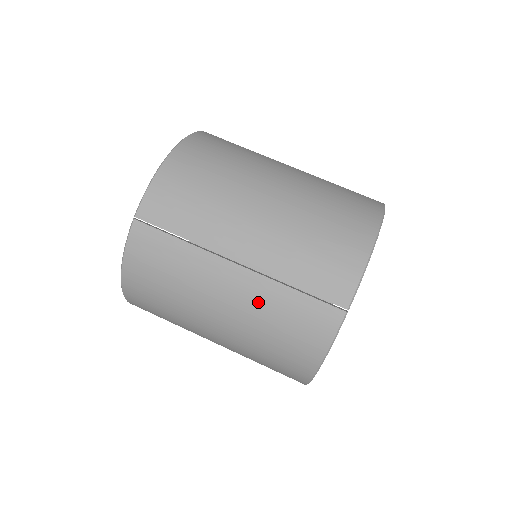
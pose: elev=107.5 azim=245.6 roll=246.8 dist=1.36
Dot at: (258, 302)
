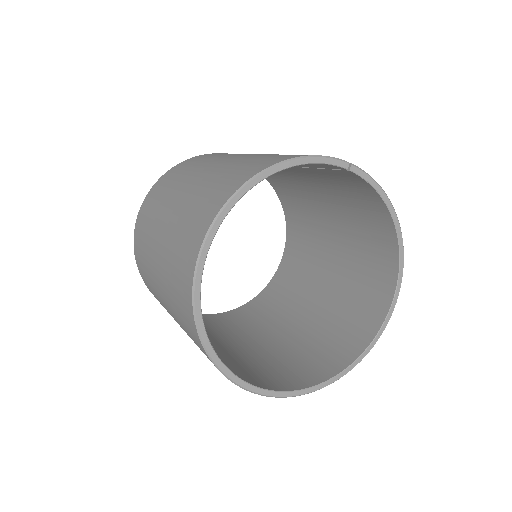
Dot at: occluded
